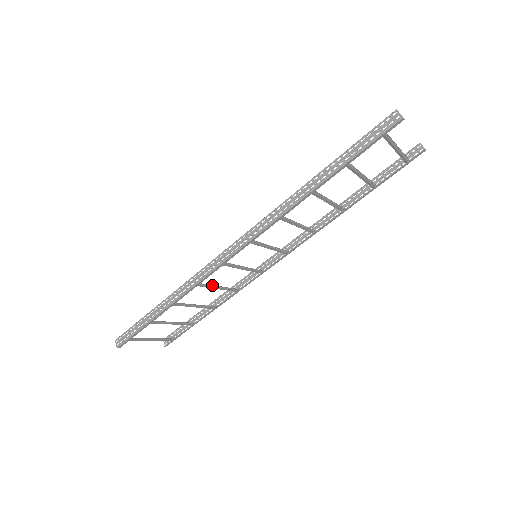
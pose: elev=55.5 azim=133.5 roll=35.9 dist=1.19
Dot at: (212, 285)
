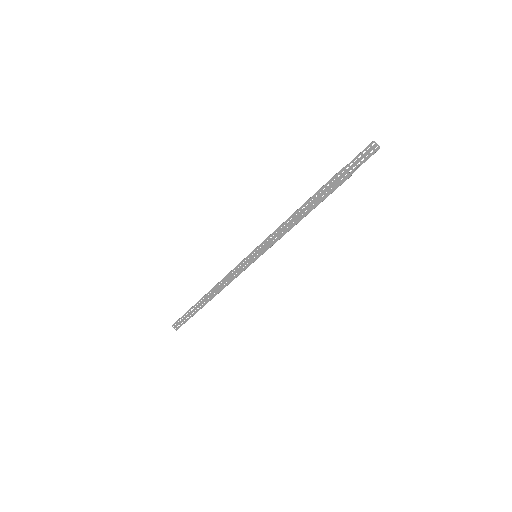
Dot at: occluded
